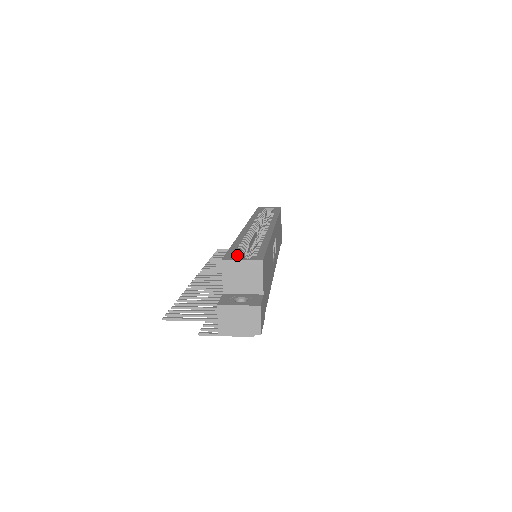
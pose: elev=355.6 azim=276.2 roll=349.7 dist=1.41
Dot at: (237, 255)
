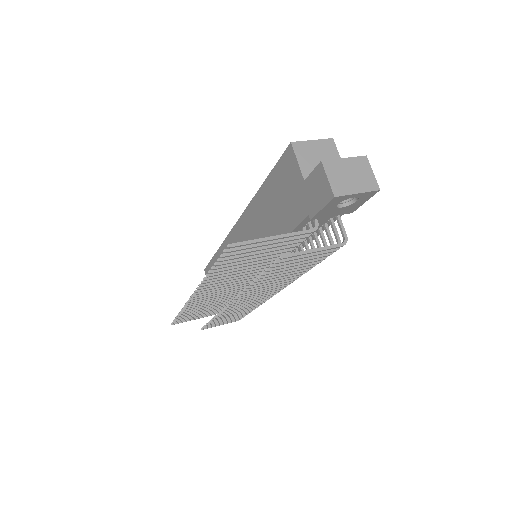
Dot at: occluded
